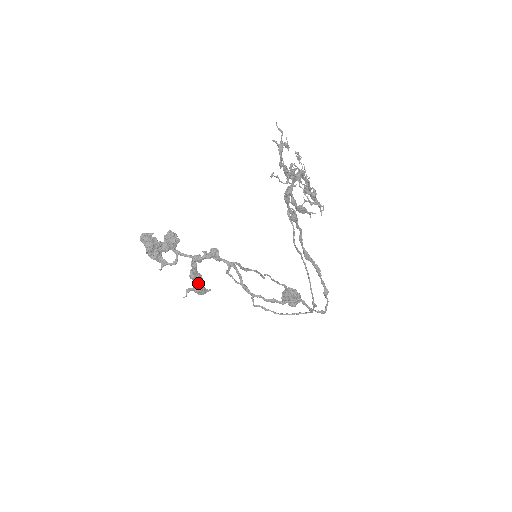
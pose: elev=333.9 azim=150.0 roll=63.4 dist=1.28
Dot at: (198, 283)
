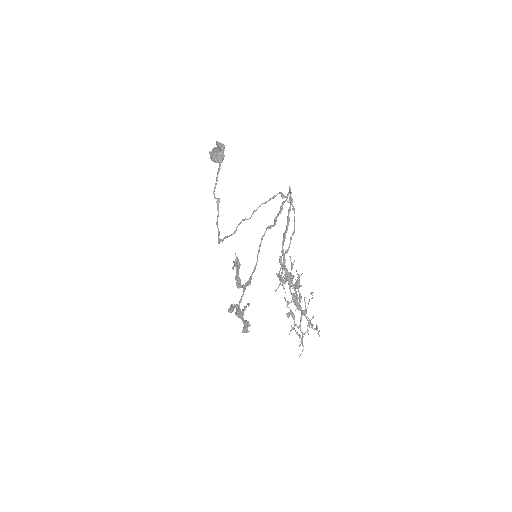
Dot at: occluded
